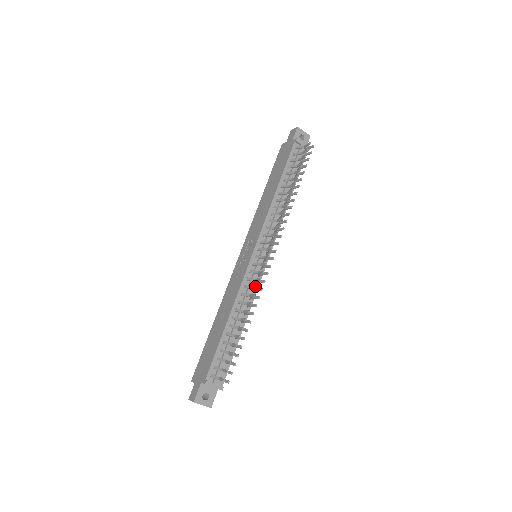
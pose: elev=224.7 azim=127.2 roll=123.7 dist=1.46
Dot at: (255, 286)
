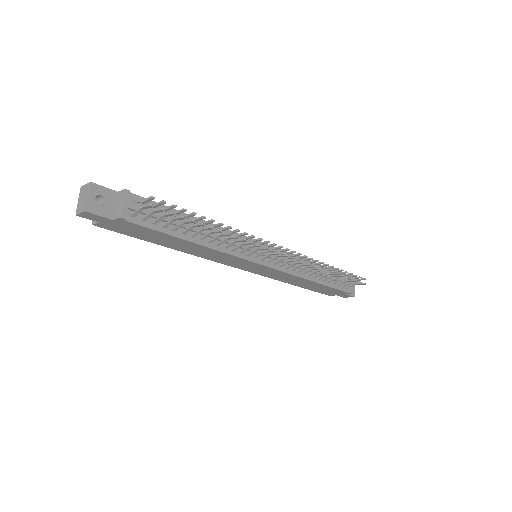
Dot at: (251, 236)
